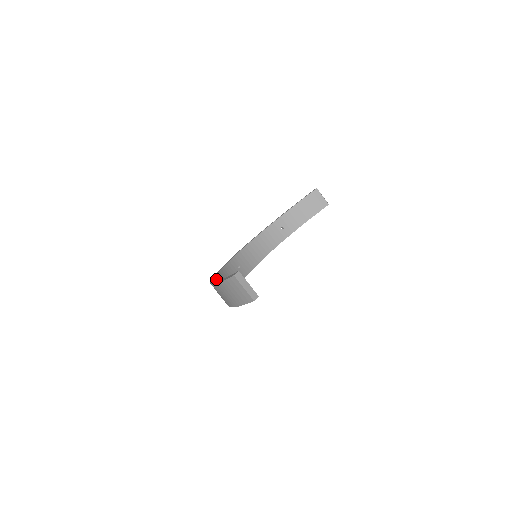
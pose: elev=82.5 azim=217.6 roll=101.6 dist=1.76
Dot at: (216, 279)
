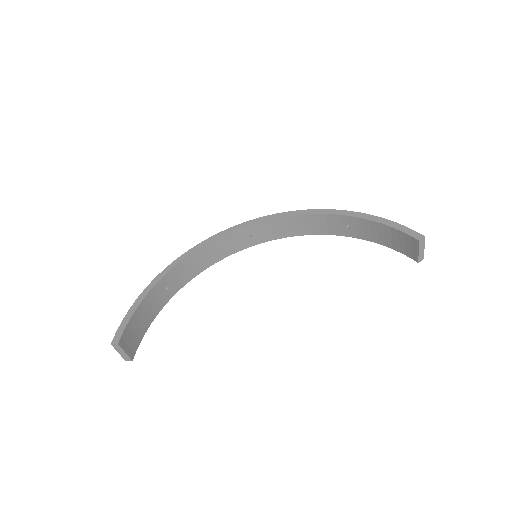
Dot at: (172, 270)
